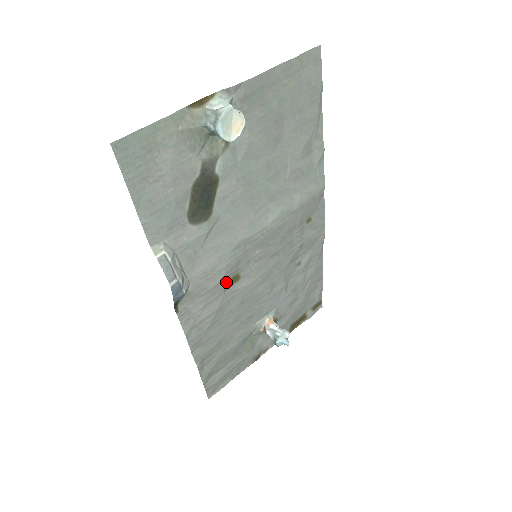
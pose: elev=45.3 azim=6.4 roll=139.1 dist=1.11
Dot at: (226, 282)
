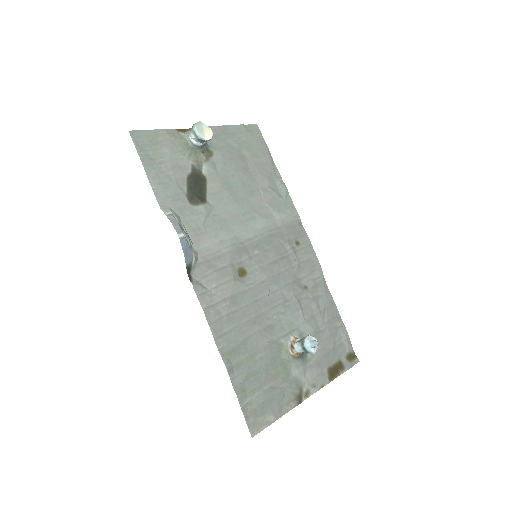
Dot at: (233, 270)
